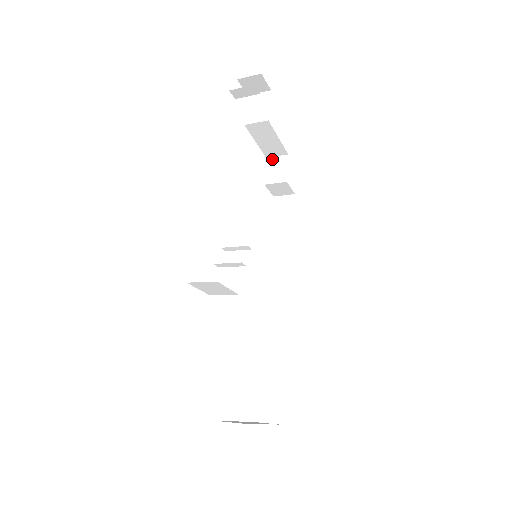
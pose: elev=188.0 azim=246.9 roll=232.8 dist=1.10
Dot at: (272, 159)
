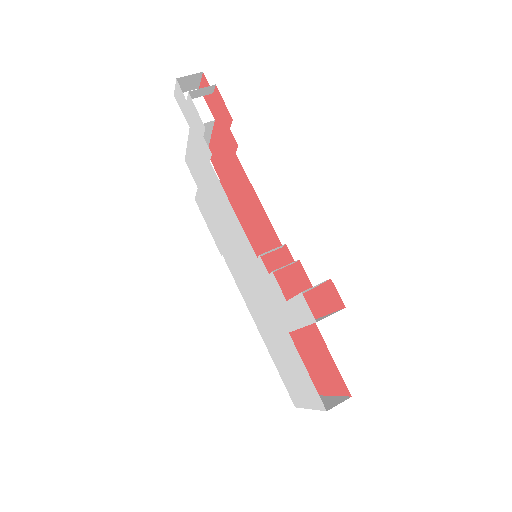
Dot at: occluded
